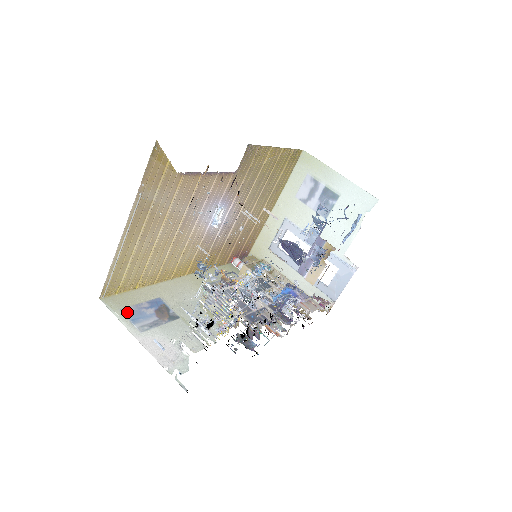
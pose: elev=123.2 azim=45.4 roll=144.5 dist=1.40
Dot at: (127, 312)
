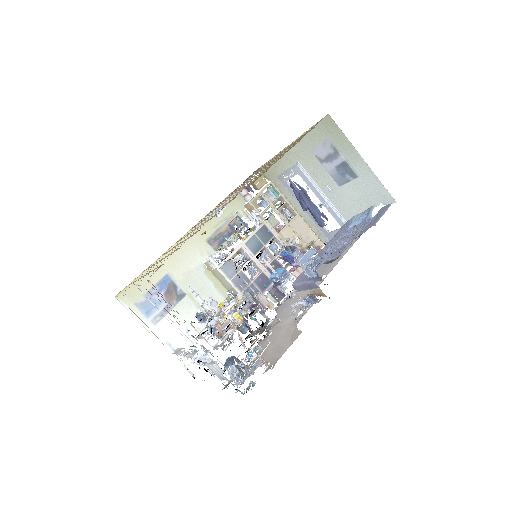
Dot at: (141, 305)
